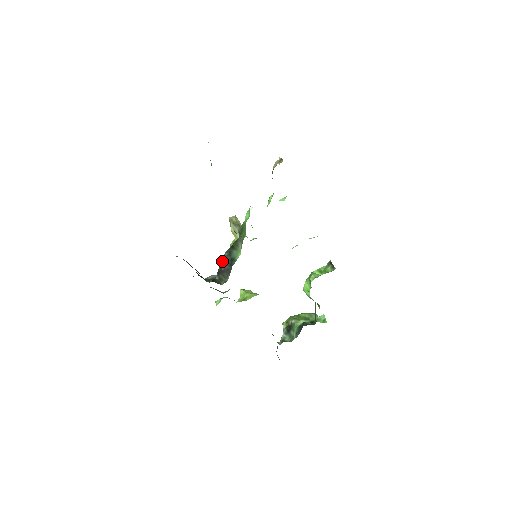
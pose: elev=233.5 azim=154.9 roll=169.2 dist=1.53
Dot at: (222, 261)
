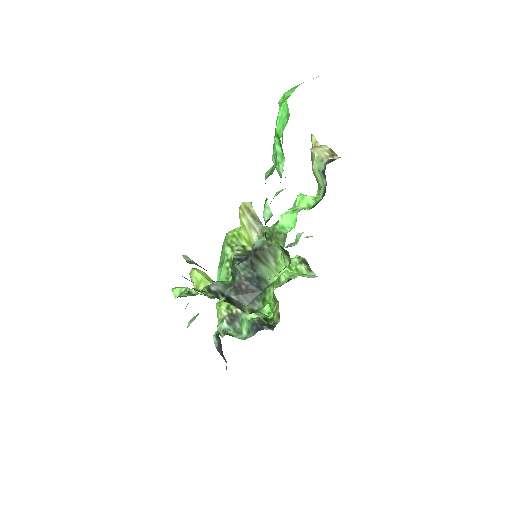
Dot at: (240, 273)
